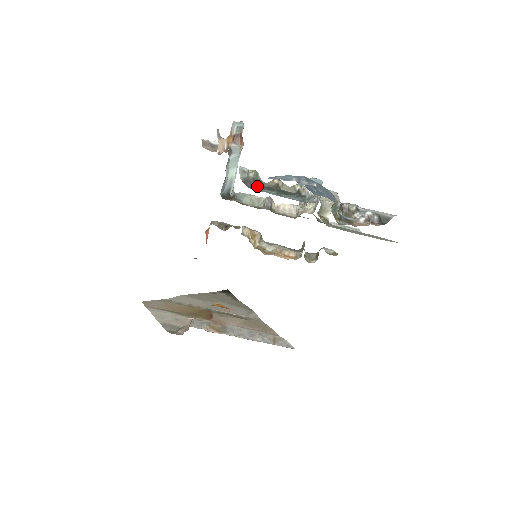
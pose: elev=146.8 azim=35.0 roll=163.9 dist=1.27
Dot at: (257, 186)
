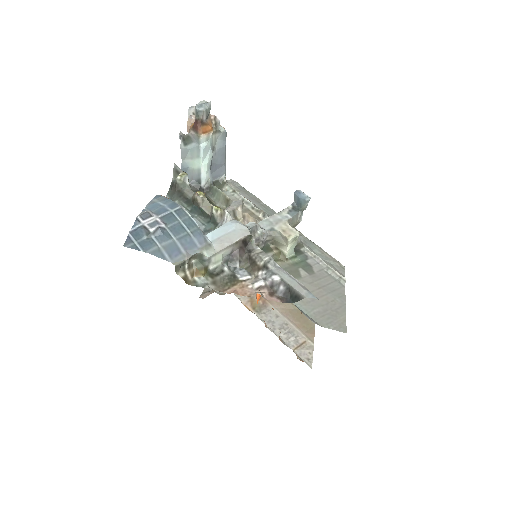
Dot at: (178, 194)
